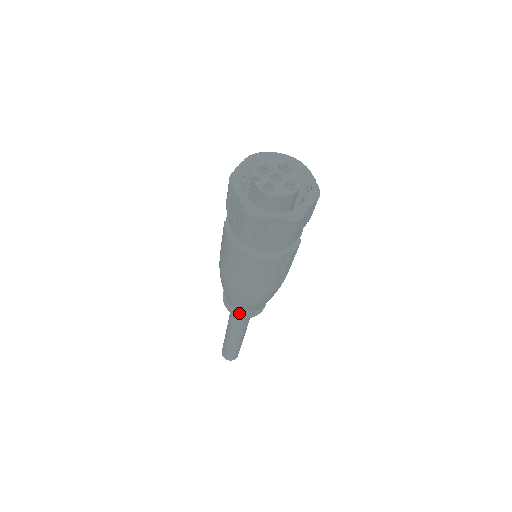
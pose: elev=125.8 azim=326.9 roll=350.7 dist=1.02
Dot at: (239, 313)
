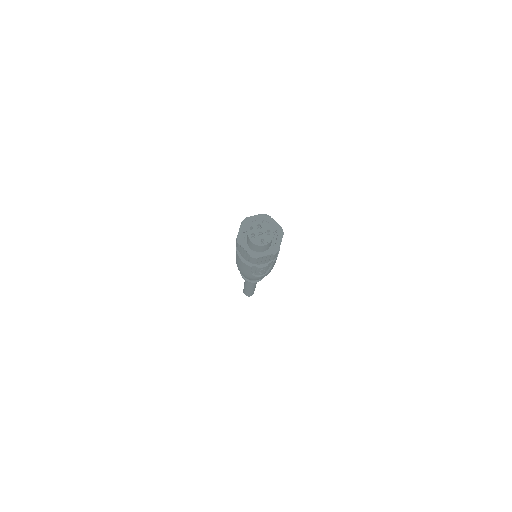
Dot at: occluded
